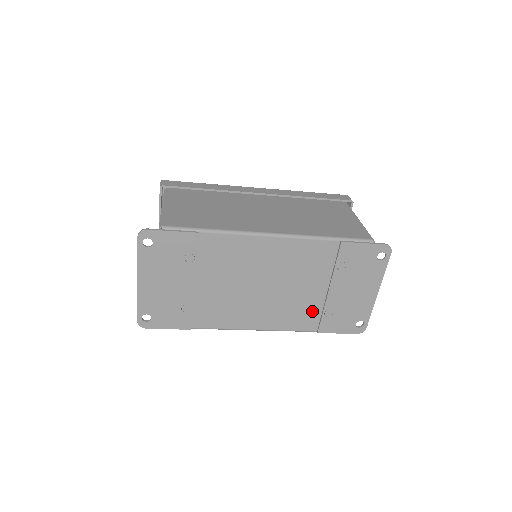
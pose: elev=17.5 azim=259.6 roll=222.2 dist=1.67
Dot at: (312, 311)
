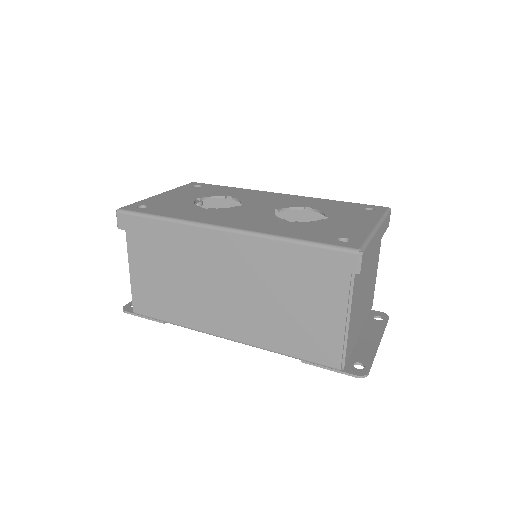
Dot at: occluded
